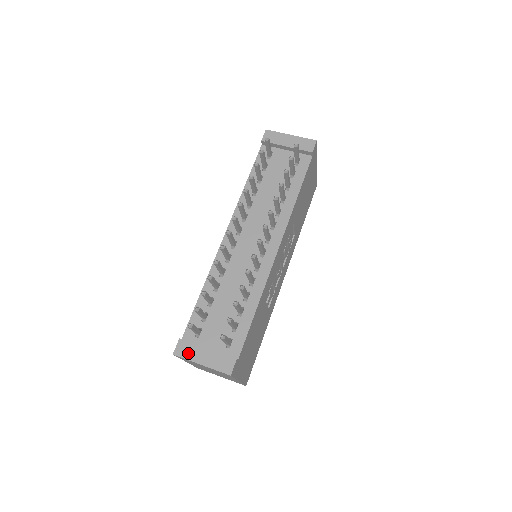
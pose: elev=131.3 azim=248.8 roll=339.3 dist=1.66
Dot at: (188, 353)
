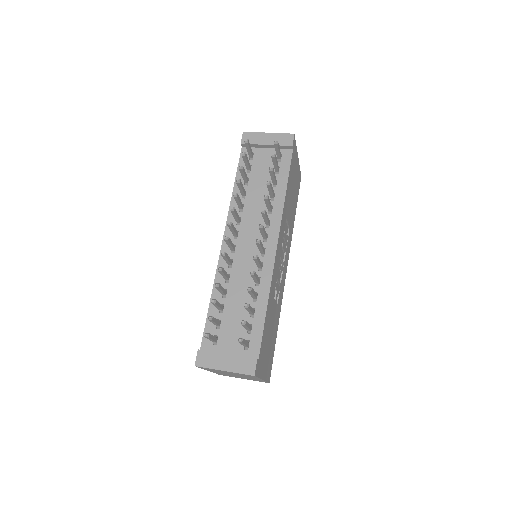
Dot at: (209, 362)
